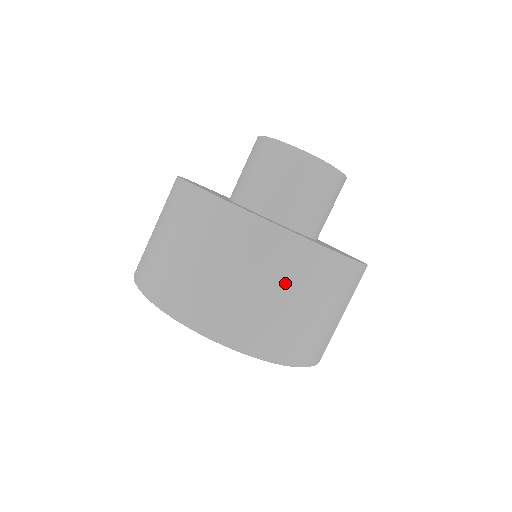
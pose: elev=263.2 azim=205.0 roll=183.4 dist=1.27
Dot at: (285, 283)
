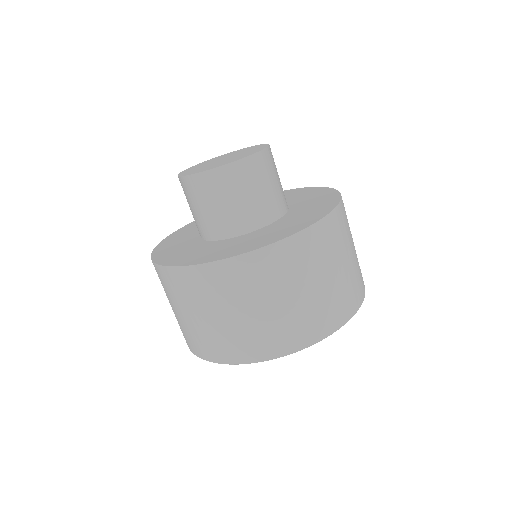
Dot at: (231, 301)
